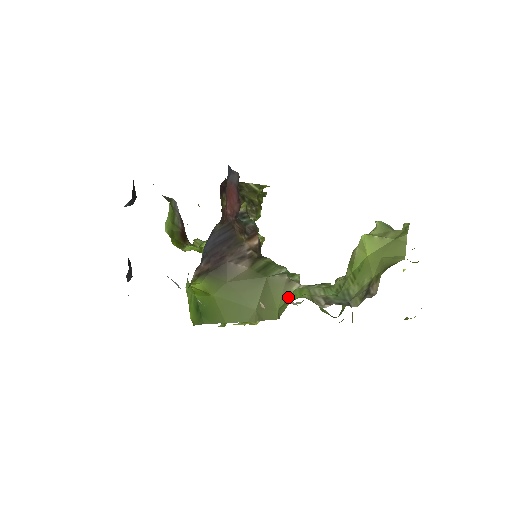
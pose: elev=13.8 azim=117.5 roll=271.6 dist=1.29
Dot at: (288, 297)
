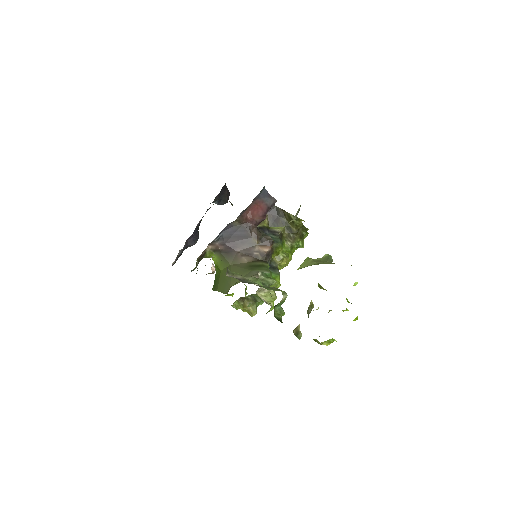
Dot at: occluded
